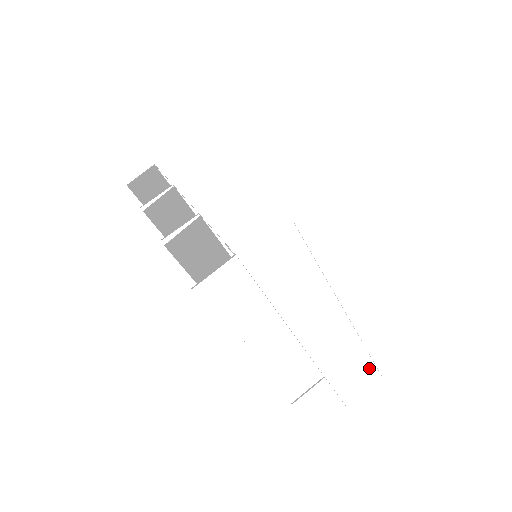
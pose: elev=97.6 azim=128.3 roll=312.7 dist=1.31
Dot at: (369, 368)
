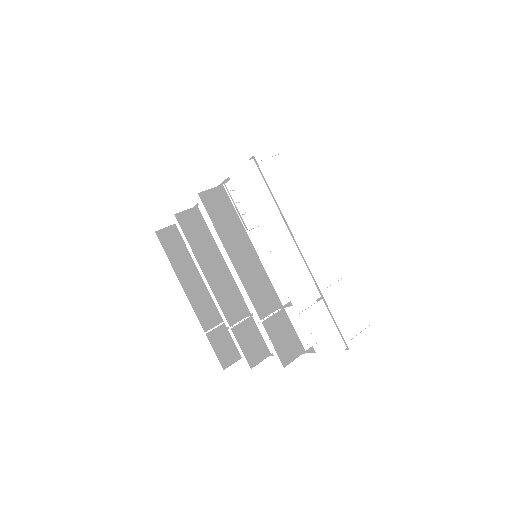
Dot at: (358, 308)
